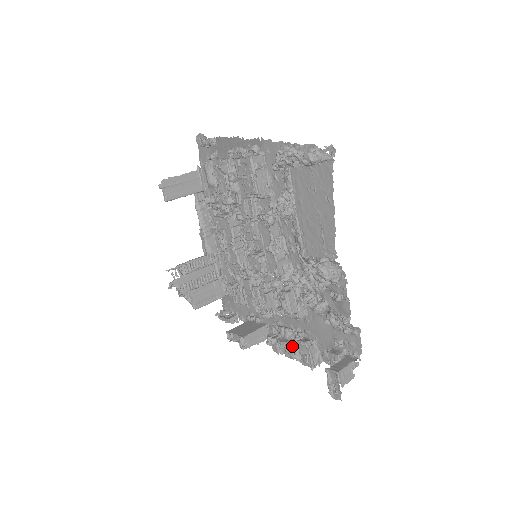
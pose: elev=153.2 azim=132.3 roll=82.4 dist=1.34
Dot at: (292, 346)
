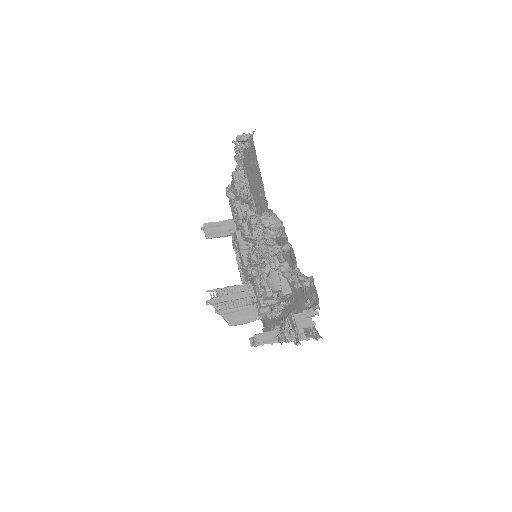
Dot at: occluded
